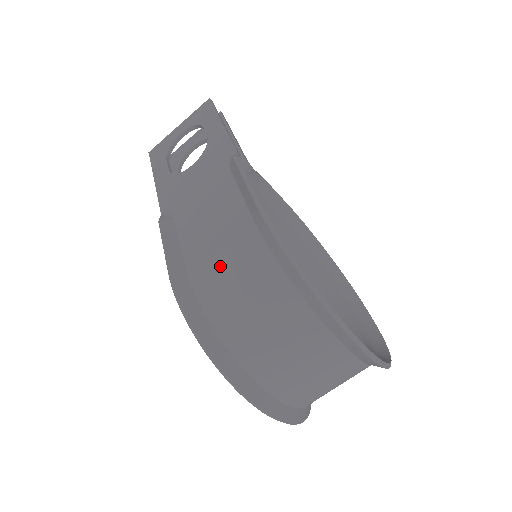
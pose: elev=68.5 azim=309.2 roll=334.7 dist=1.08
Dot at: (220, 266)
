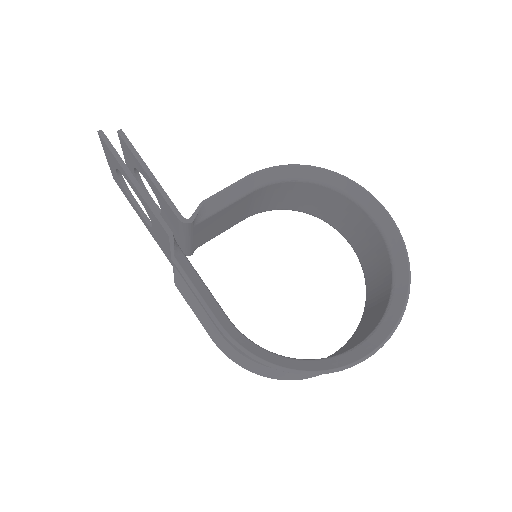
Dot at: occluded
